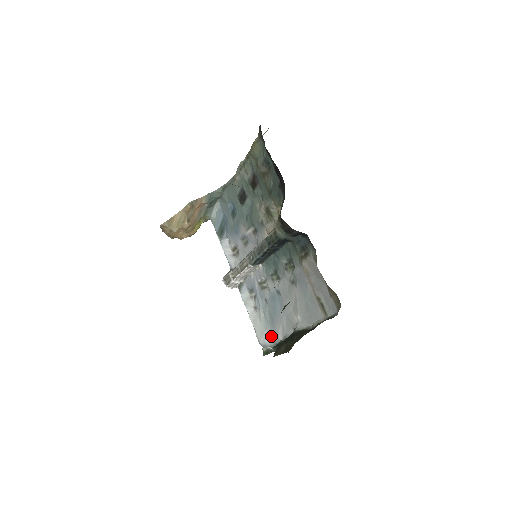
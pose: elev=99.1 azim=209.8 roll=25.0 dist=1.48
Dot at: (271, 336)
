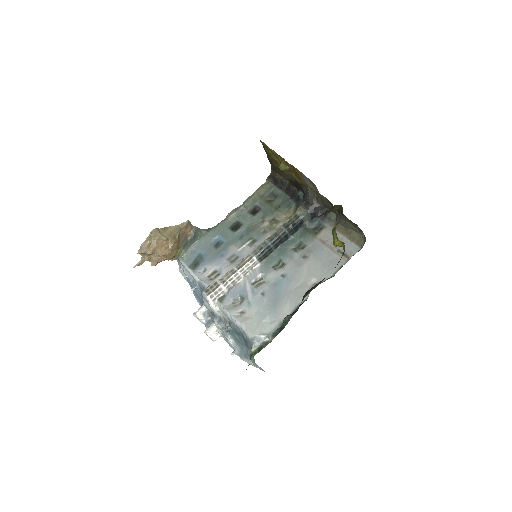
Dot at: (270, 324)
